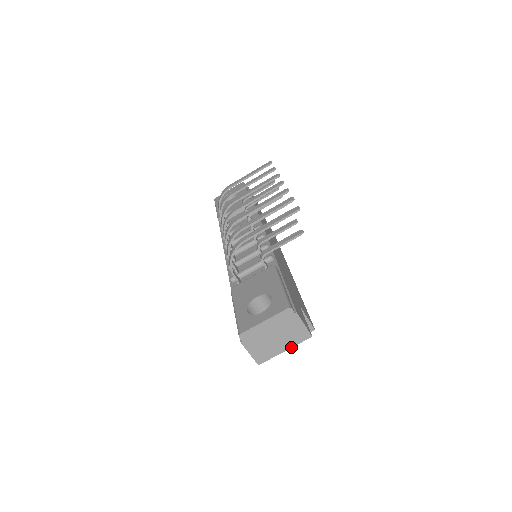
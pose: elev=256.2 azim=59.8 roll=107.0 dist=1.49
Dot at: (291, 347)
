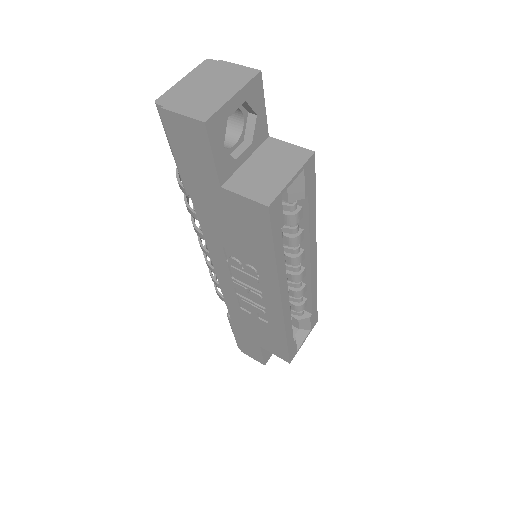
Dot at: (240, 89)
